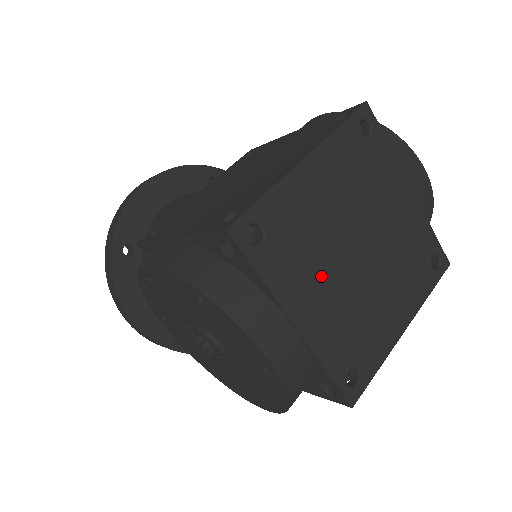
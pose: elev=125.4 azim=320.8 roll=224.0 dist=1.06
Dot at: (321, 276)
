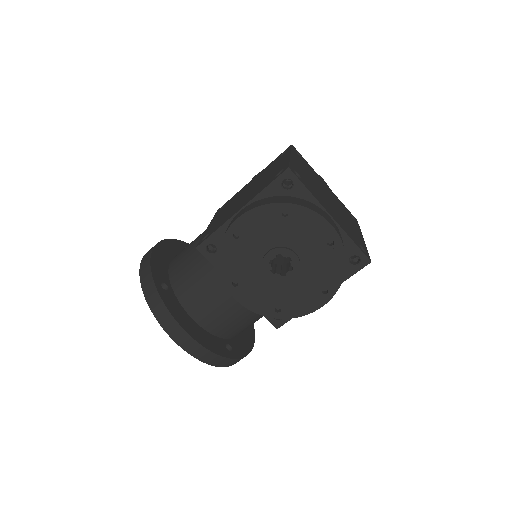
Dot at: (325, 201)
